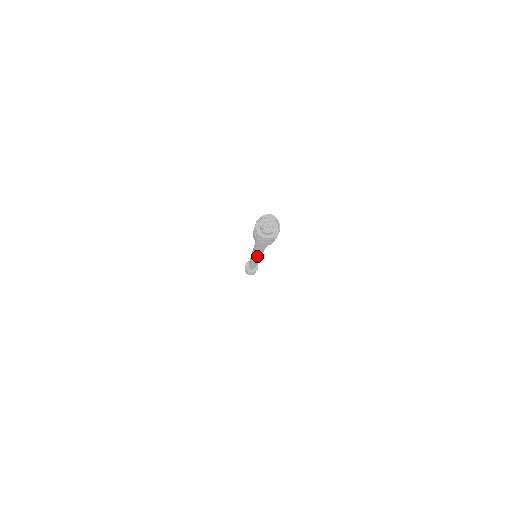
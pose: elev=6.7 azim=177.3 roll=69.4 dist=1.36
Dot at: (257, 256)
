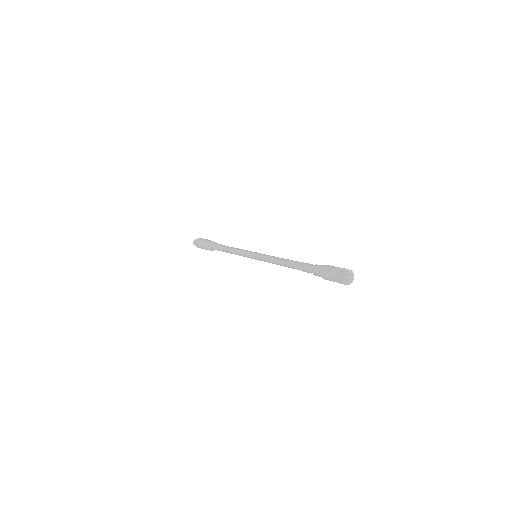
Dot at: (271, 262)
